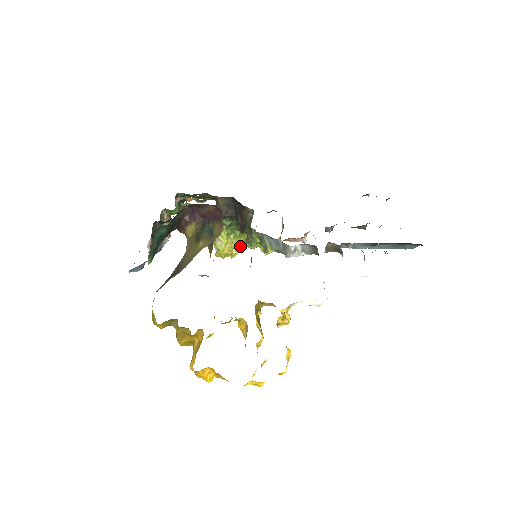
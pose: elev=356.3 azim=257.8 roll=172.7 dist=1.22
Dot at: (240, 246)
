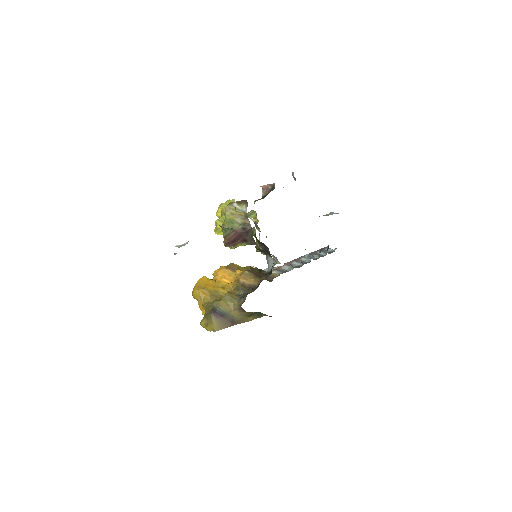
Dot at: occluded
